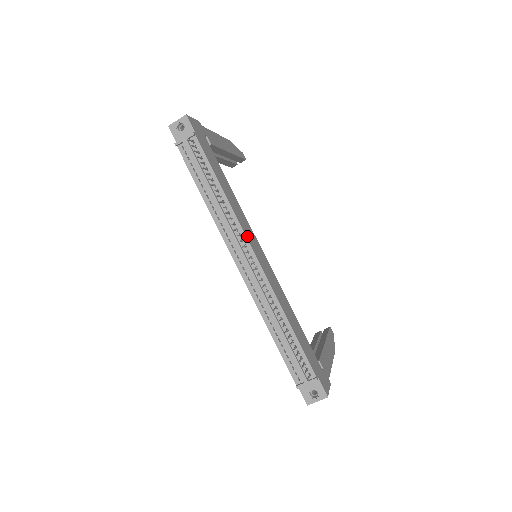
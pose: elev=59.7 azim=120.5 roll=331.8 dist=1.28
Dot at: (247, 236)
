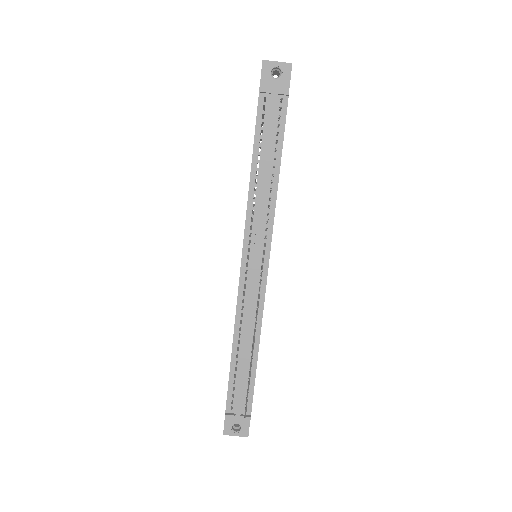
Dot at: (271, 241)
